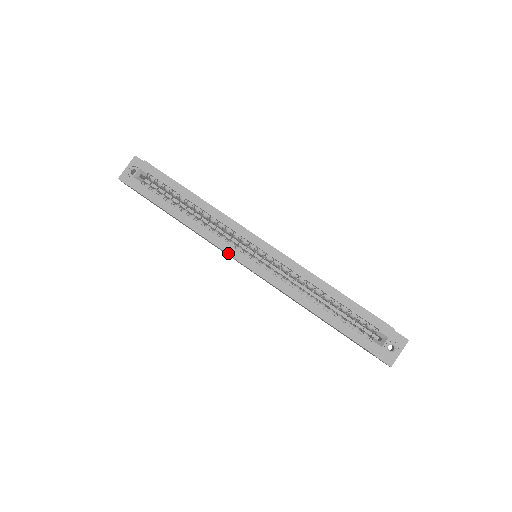
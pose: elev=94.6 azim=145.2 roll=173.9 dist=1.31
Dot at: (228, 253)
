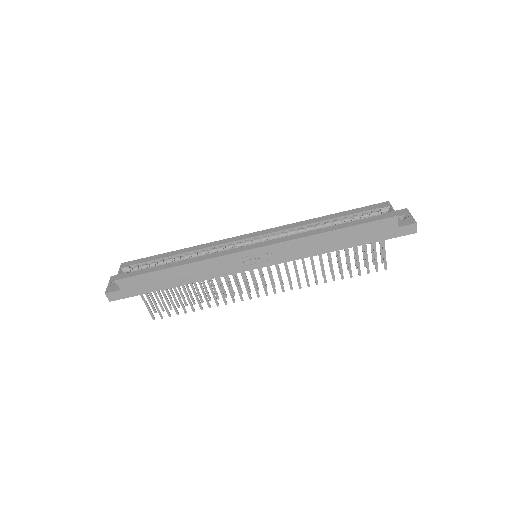
Dot at: (232, 253)
